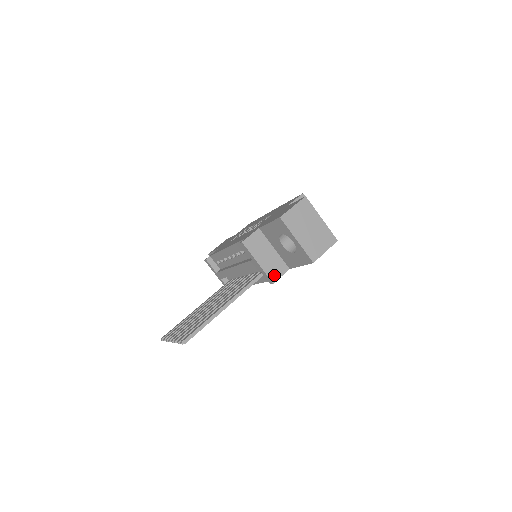
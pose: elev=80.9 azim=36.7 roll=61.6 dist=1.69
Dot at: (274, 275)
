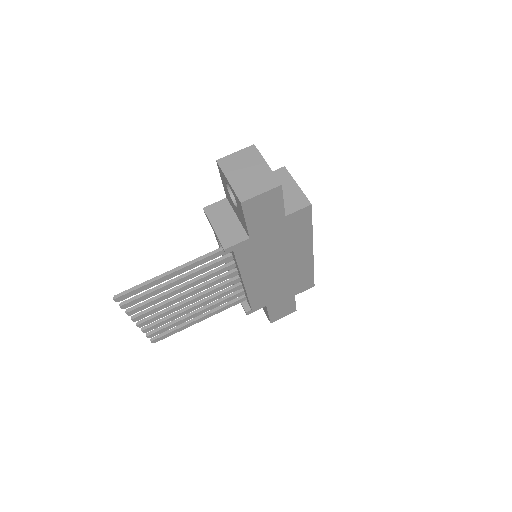
Dot at: (228, 242)
